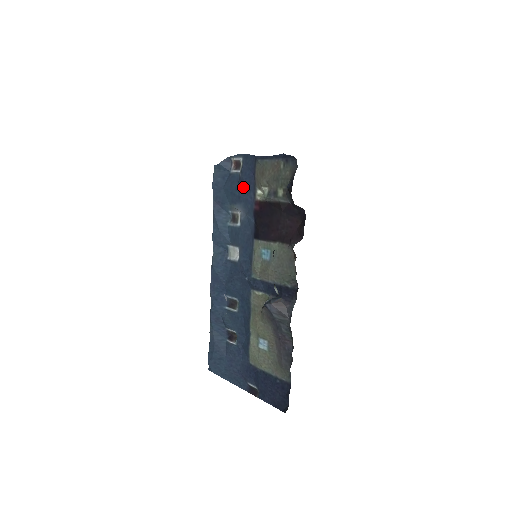
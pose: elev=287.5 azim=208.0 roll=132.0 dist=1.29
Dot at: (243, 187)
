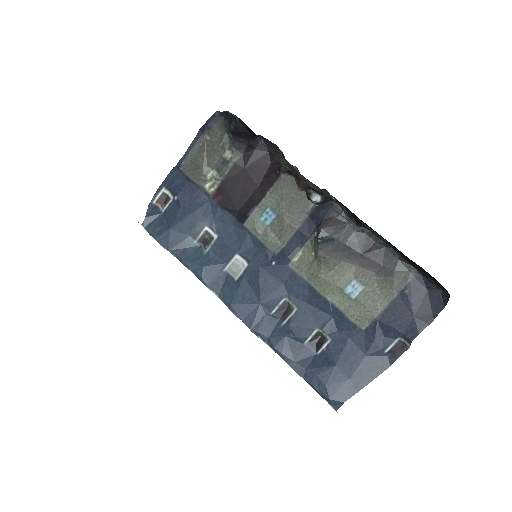
Dot at: (188, 202)
